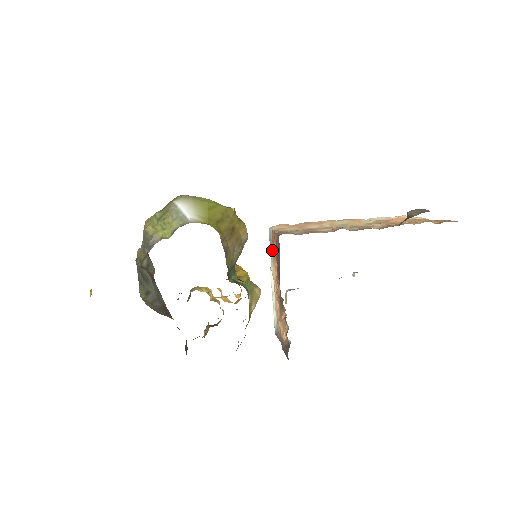
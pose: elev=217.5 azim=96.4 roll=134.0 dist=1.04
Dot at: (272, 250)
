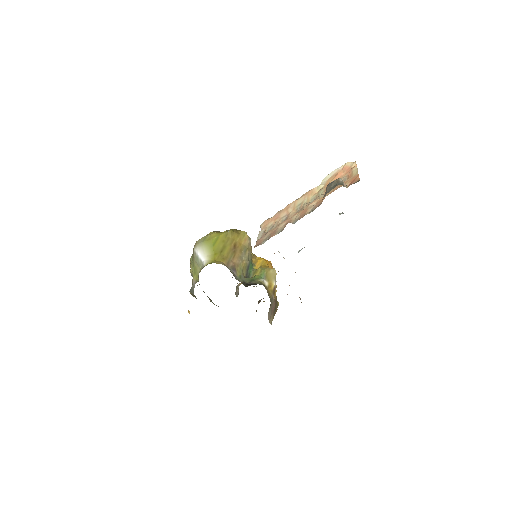
Dot at: occluded
